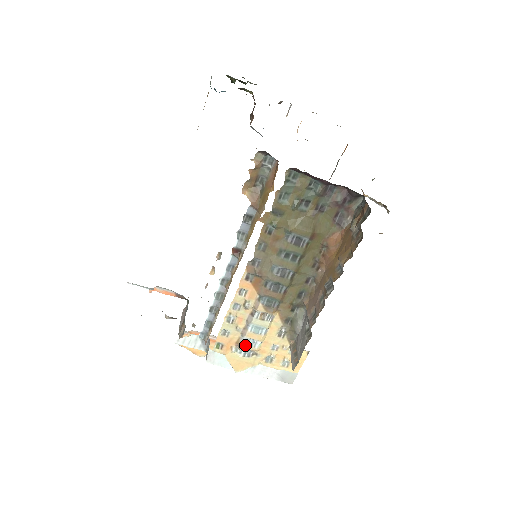
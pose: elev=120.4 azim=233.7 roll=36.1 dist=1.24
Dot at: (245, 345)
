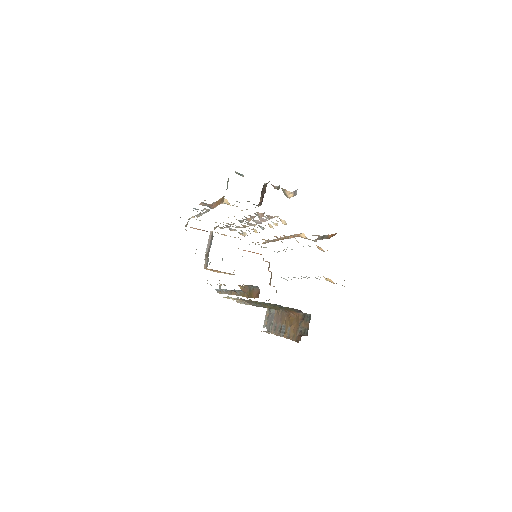
Dot at: (240, 303)
